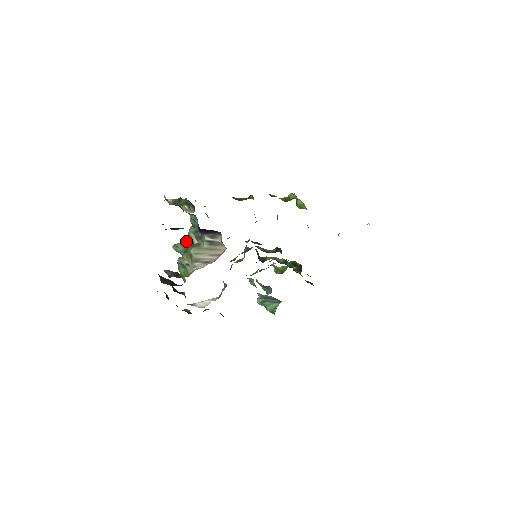
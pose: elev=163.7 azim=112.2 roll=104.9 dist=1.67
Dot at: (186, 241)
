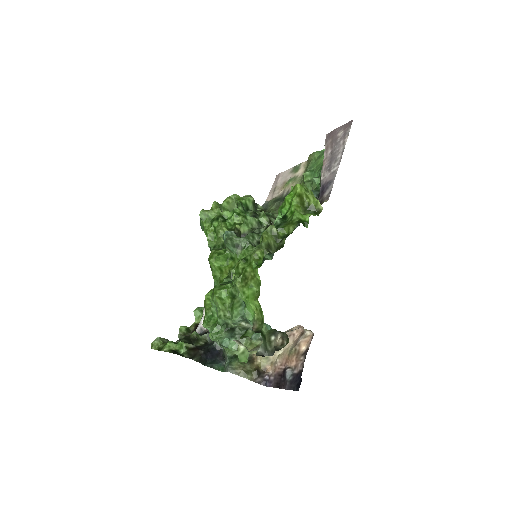
Dot at: (230, 328)
